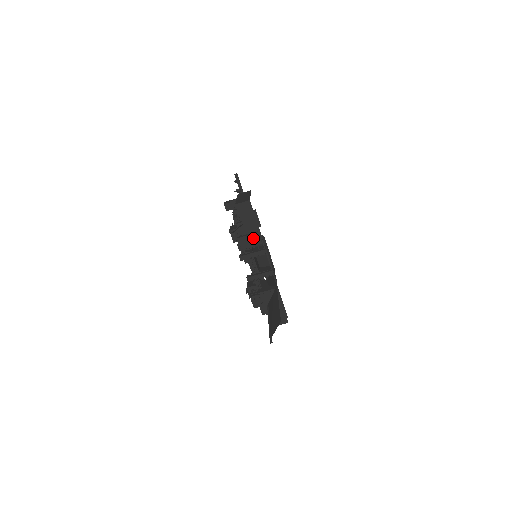
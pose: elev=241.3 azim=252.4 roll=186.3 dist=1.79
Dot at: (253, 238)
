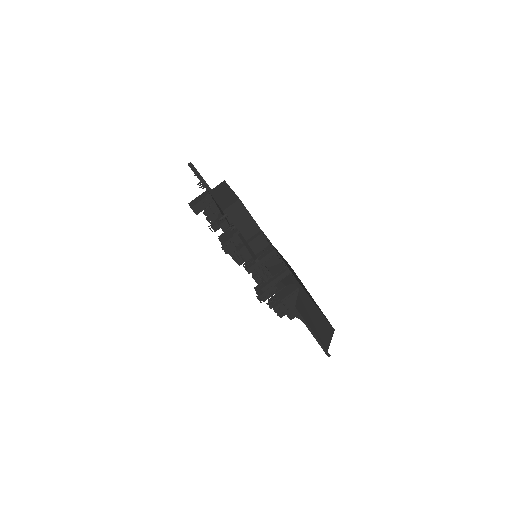
Dot at: (257, 242)
